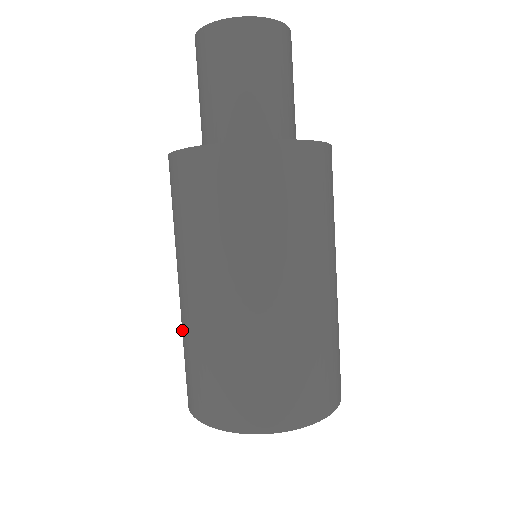
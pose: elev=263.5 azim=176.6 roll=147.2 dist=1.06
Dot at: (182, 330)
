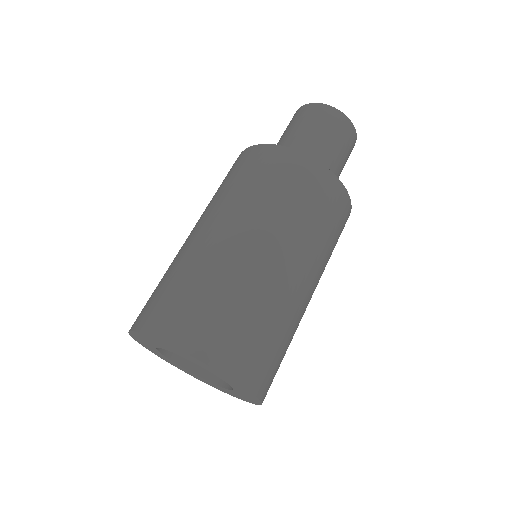
Dot at: occluded
